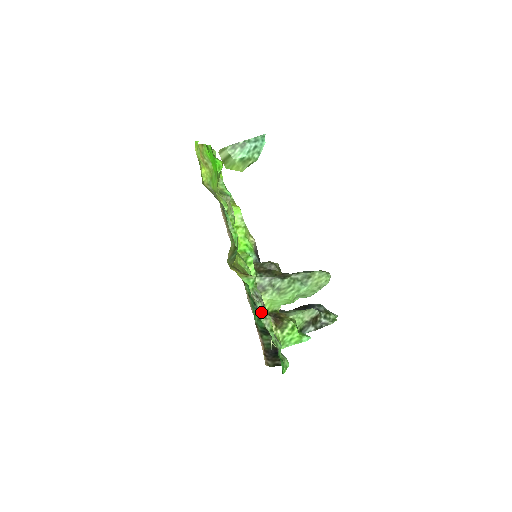
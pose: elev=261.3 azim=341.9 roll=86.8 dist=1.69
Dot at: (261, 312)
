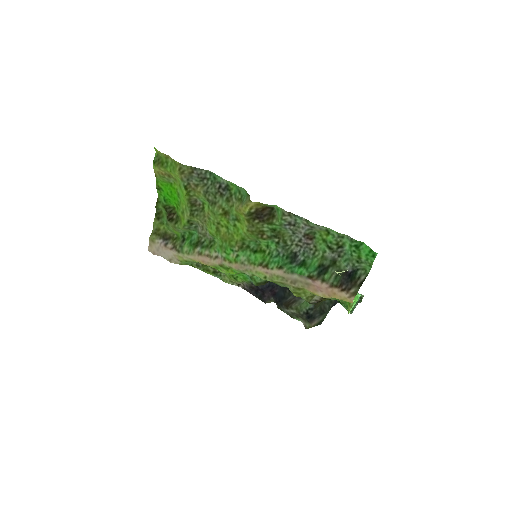
Dot at: (305, 224)
